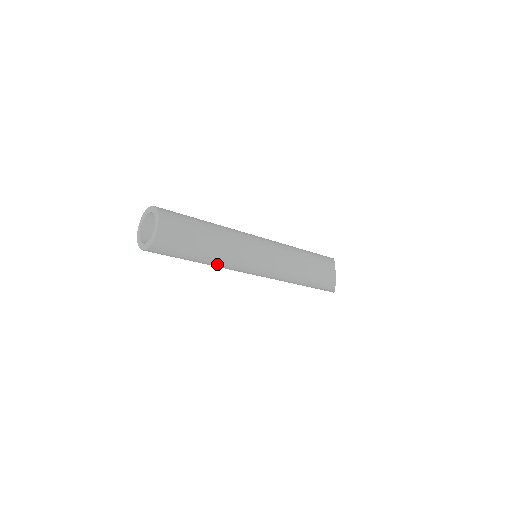
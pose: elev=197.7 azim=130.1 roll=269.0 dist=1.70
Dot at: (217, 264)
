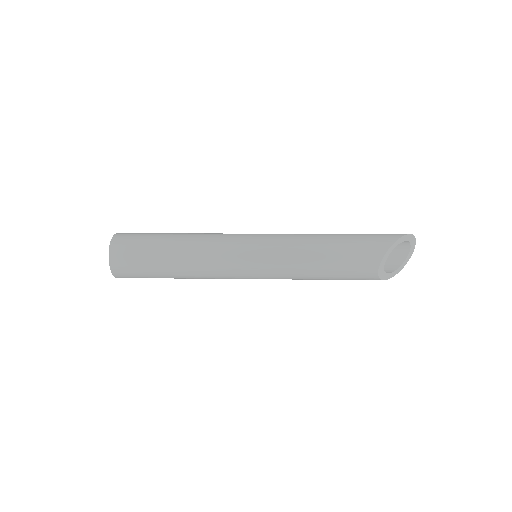
Dot at: occluded
